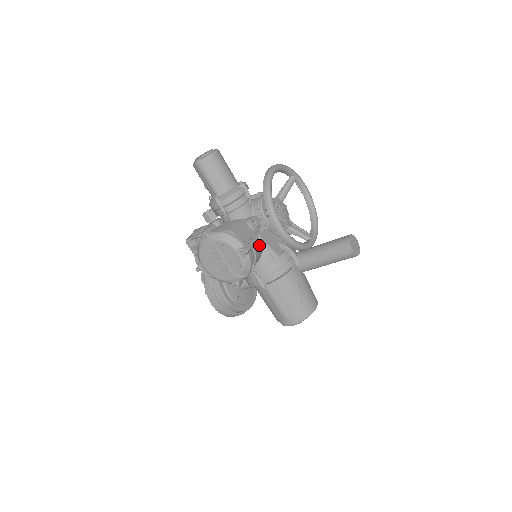
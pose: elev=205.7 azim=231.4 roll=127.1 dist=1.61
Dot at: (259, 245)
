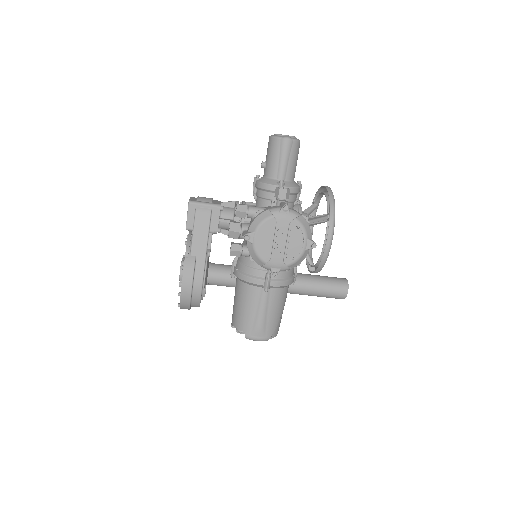
Dot at: occluded
